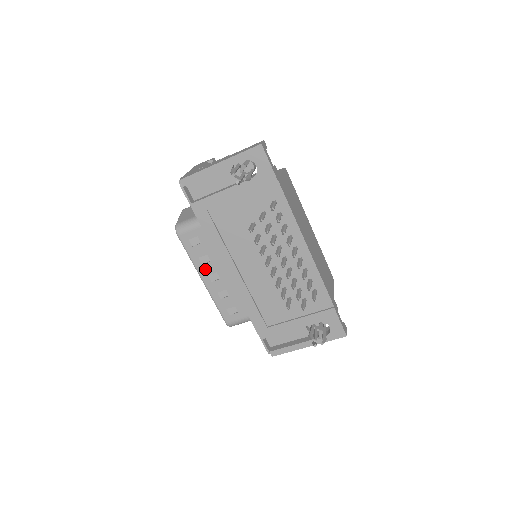
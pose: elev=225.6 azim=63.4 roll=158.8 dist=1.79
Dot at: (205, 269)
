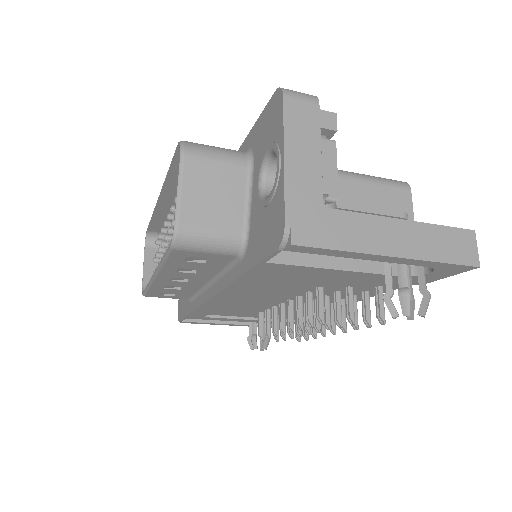
Dot at: (175, 274)
